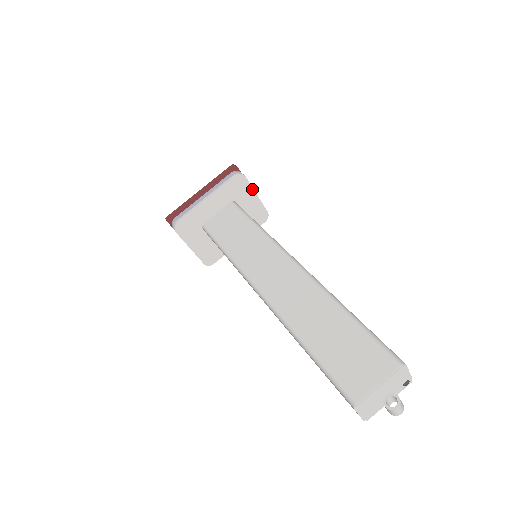
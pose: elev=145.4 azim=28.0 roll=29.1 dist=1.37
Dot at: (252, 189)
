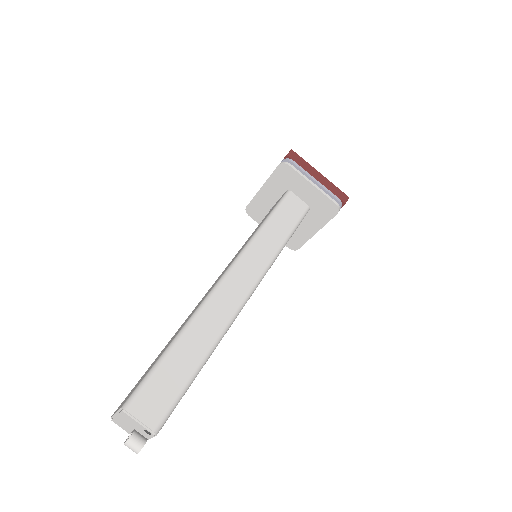
Dot at: (304, 178)
